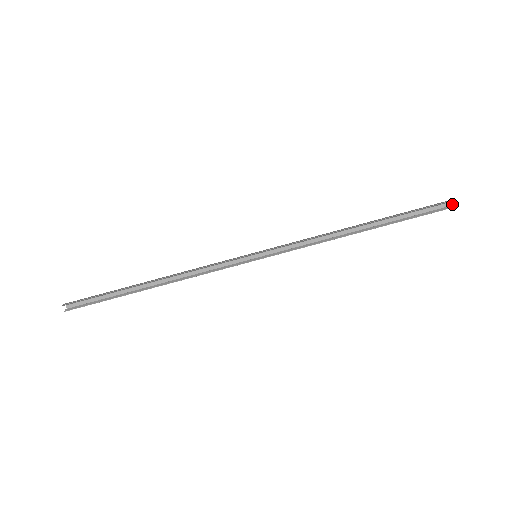
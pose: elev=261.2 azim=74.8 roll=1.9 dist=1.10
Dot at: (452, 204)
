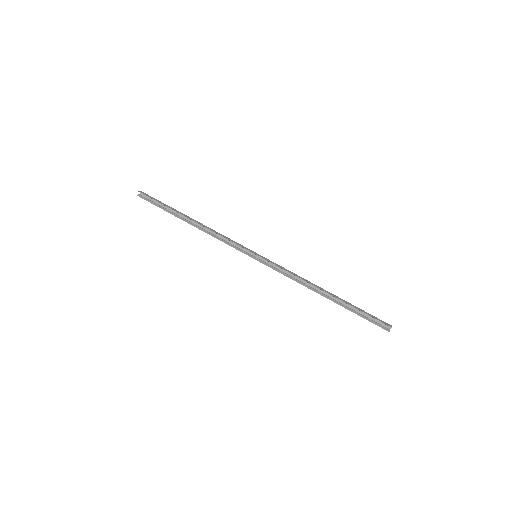
Dot at: (390, 328)
